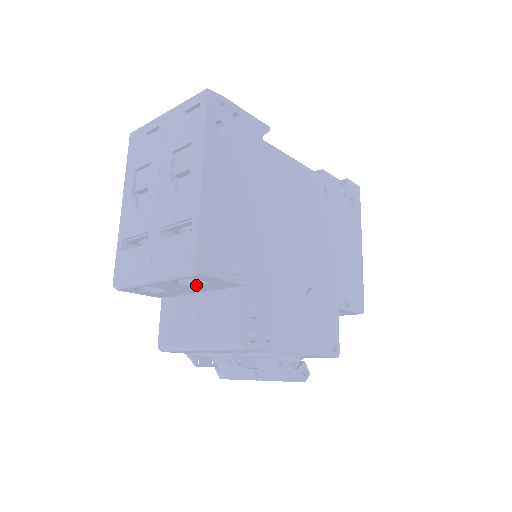
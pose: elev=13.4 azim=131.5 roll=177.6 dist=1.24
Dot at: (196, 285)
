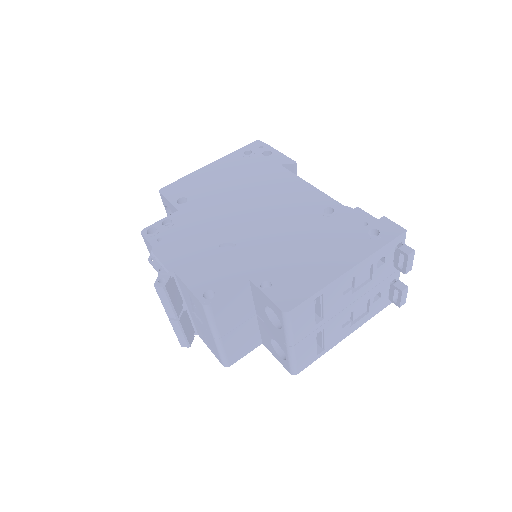
Dot at: occluded
